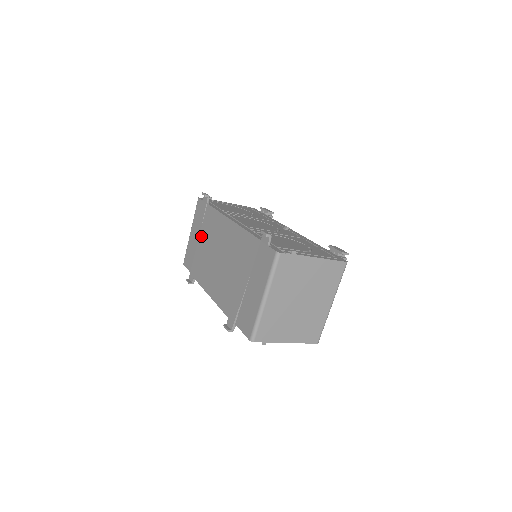
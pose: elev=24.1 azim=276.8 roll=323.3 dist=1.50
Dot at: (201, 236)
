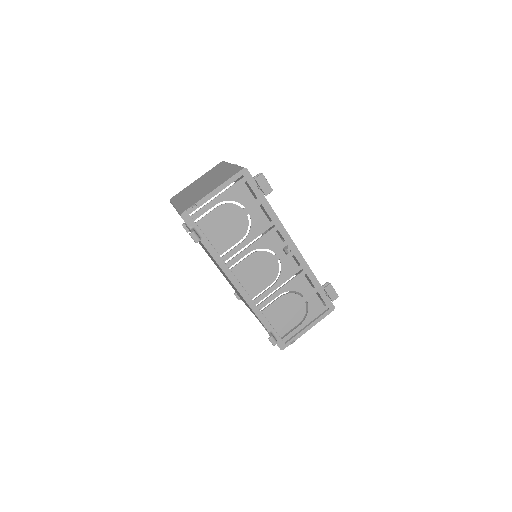
Dot at: occluded
